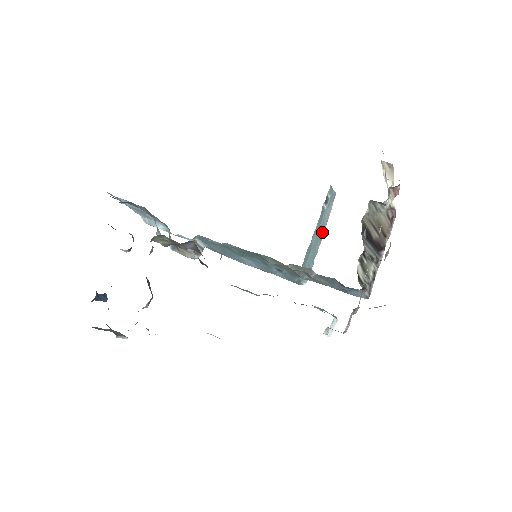
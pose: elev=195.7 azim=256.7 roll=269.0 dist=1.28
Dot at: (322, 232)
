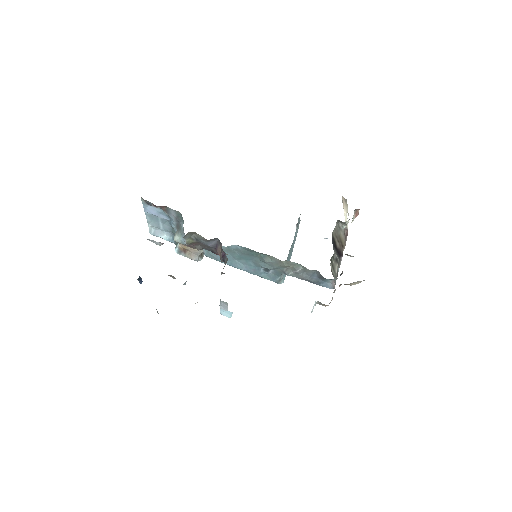
Dot at: (293, 247)
